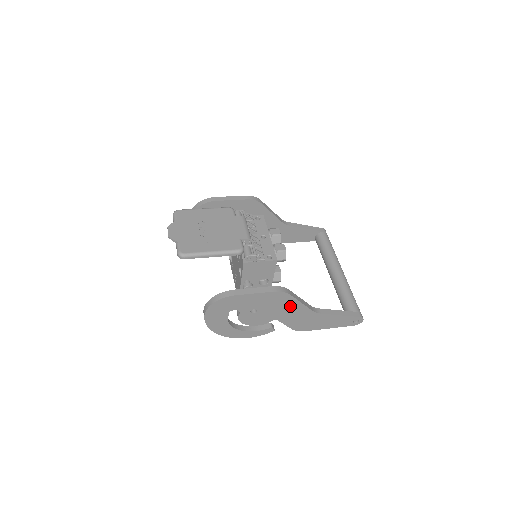
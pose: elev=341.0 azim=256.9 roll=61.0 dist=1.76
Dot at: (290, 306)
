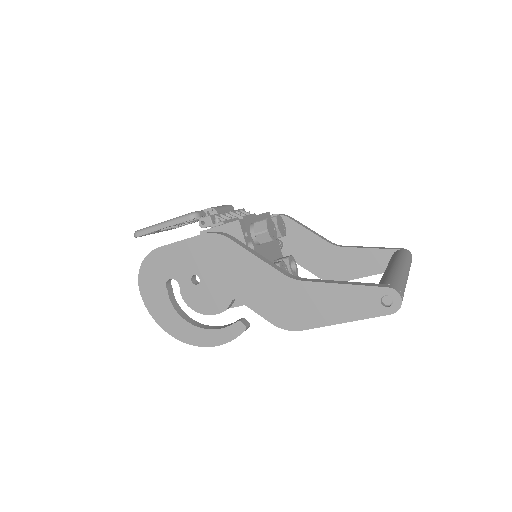
Dot at: (242, 265)
